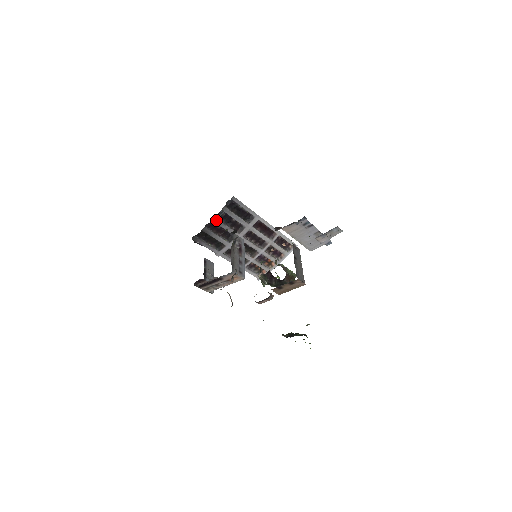
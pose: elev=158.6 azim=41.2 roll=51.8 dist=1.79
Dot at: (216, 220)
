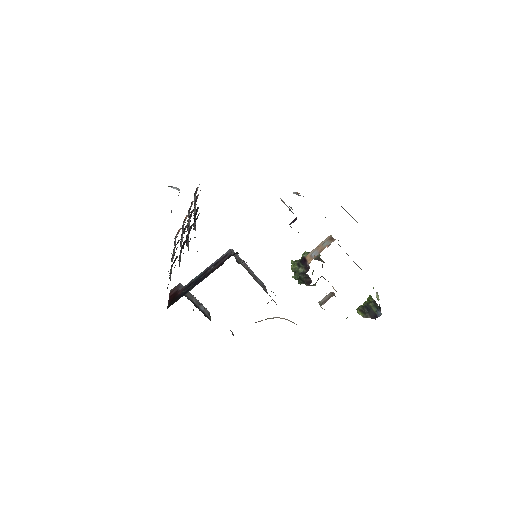
Dot at: occluded
